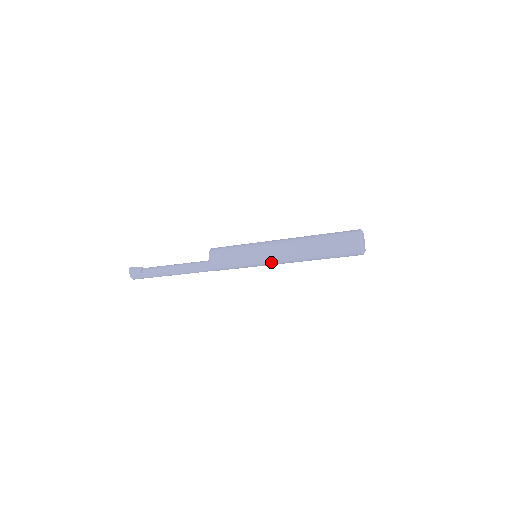
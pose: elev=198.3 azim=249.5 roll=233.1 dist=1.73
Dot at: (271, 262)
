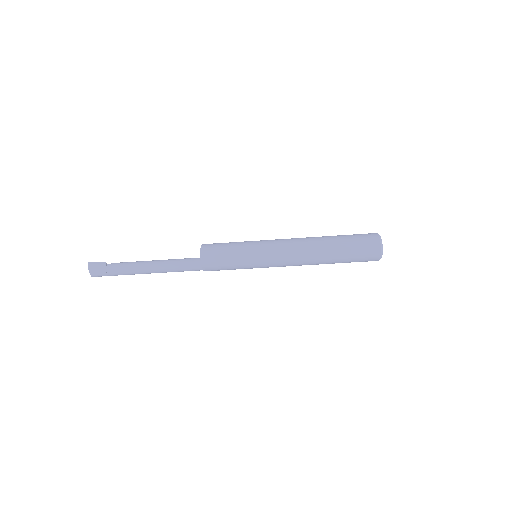
Dot at: (277, 266)
